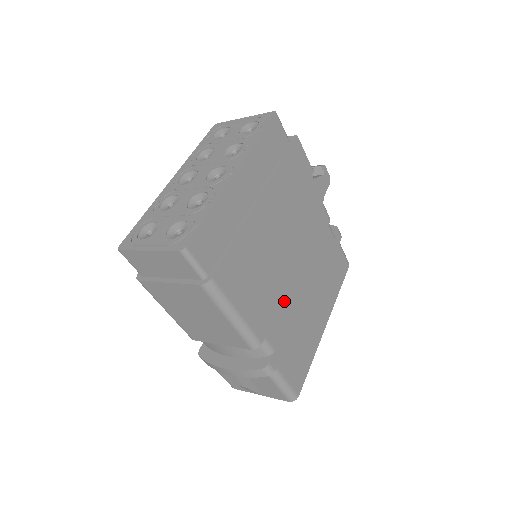
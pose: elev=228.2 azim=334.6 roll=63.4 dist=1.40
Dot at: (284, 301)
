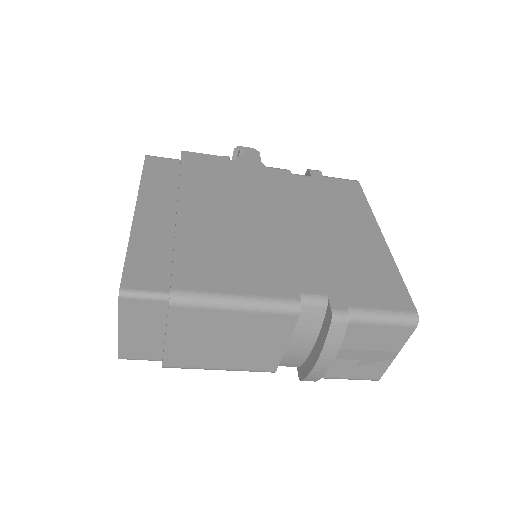
Dot at: (294, 253)
